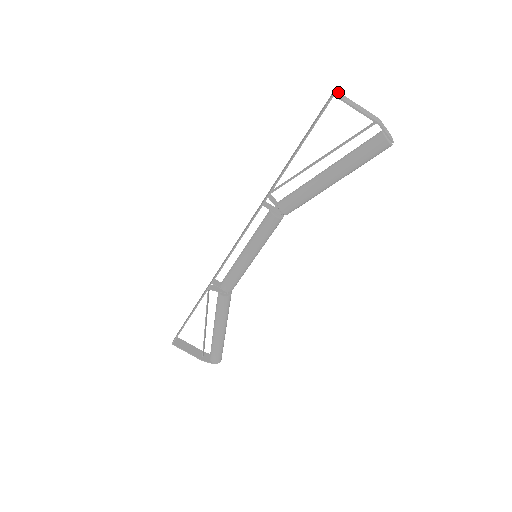
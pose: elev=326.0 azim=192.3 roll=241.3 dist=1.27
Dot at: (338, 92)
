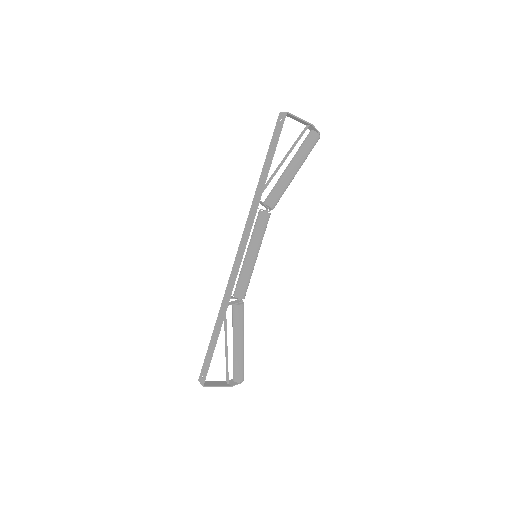
Dot at: (283, 112)
